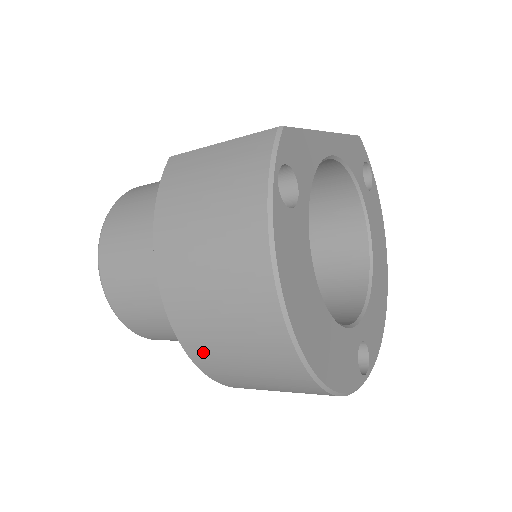
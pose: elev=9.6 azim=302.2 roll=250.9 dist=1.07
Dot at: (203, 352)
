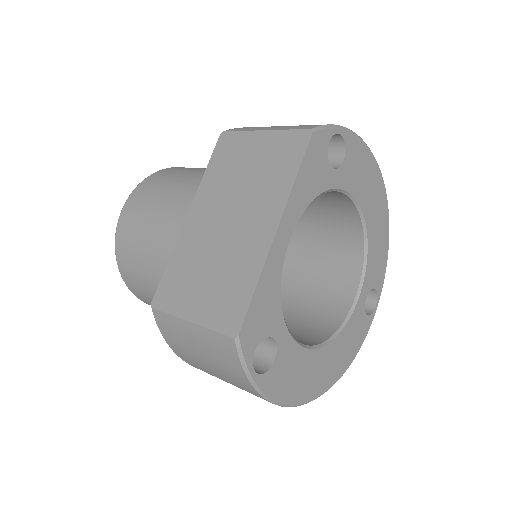
Dot at: occluded
